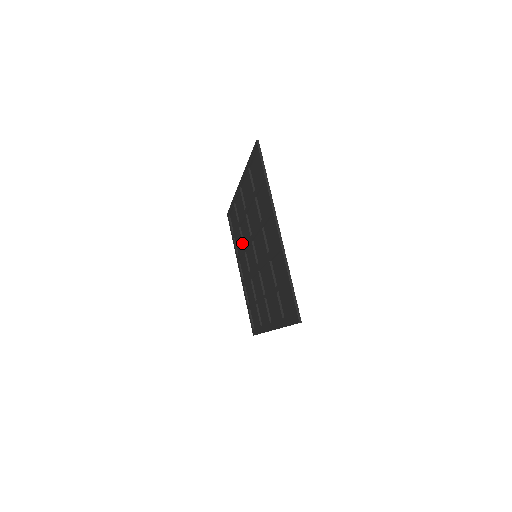
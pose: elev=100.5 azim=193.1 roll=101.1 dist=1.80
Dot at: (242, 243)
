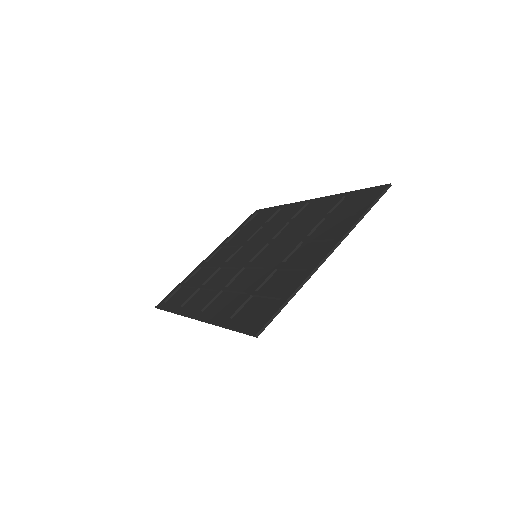
Dot at: (249, 238)
